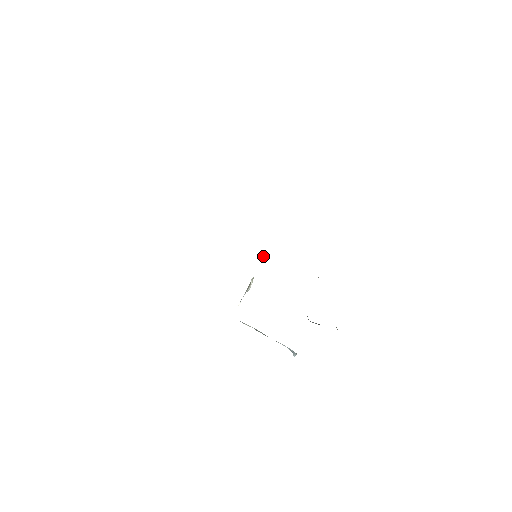
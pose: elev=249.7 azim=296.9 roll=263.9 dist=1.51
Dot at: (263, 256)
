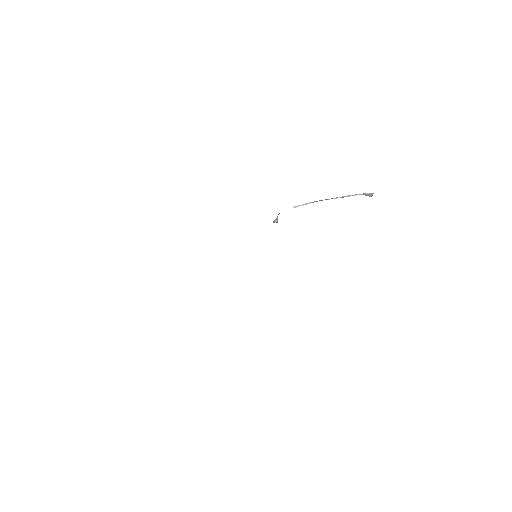
Dot at: occluded
